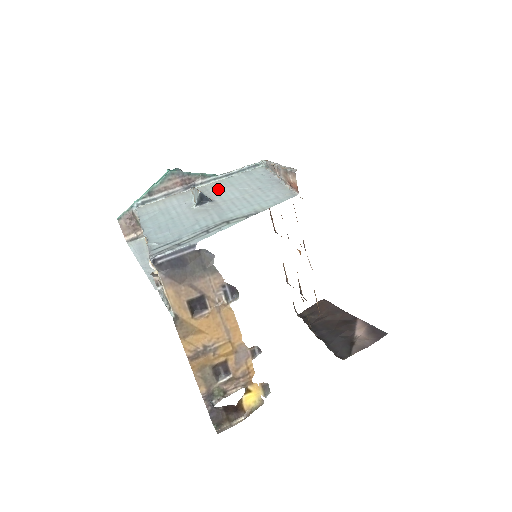
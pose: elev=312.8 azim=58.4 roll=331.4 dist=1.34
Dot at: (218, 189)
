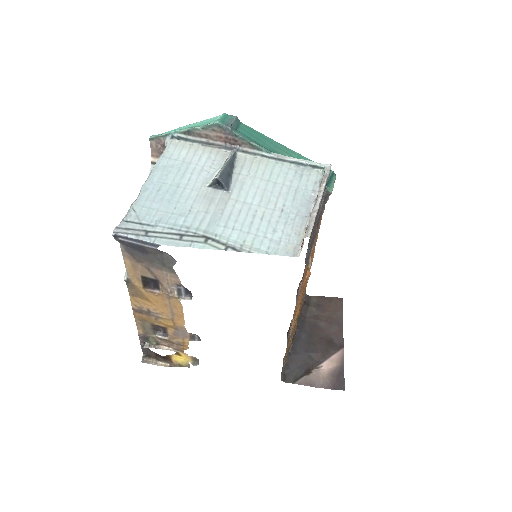
Dot at: (251, 175)
